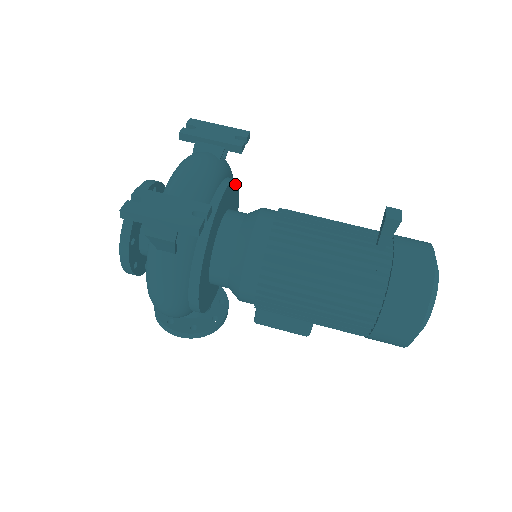
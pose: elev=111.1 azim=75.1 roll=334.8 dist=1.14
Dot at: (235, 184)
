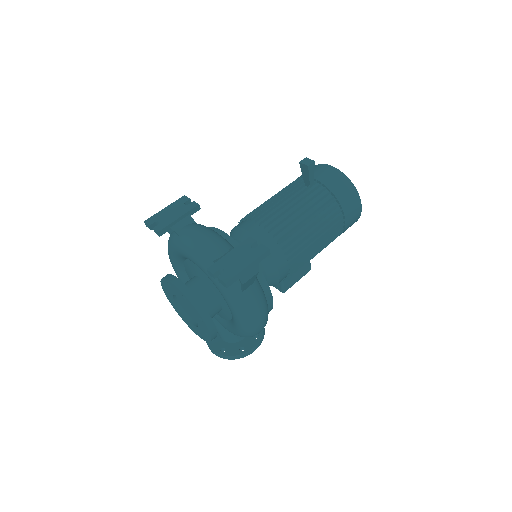
Dot at: occluded
